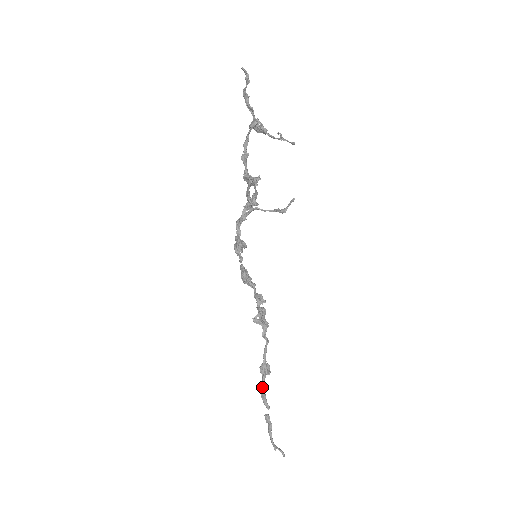
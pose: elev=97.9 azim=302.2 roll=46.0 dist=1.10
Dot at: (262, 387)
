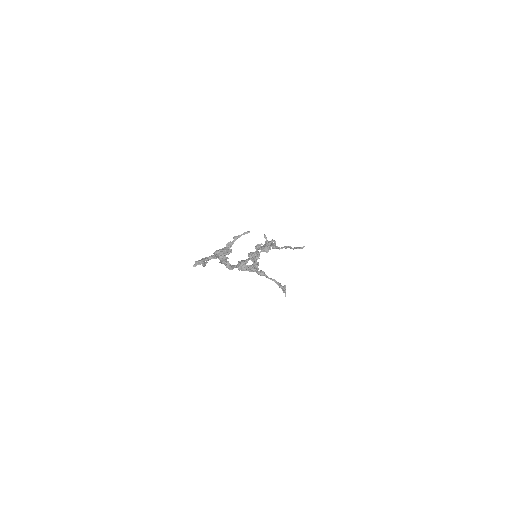
Dot at: occluded
